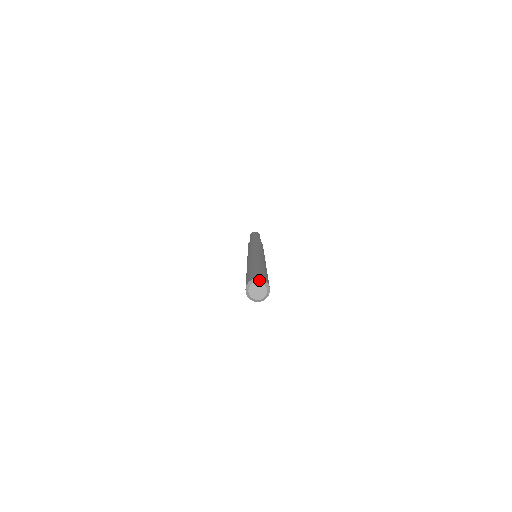
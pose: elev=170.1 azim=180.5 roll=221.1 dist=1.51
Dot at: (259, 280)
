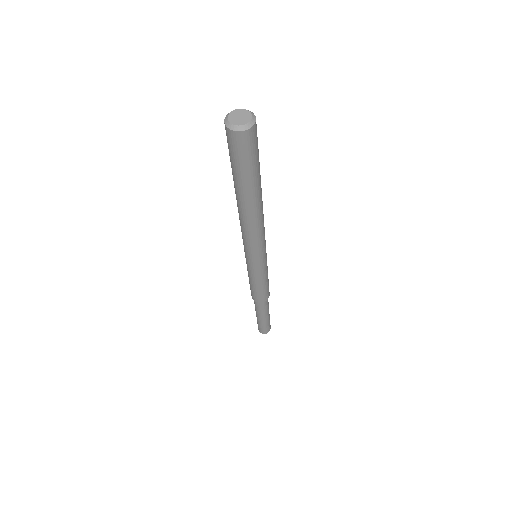
Dot at: (230, 112)
